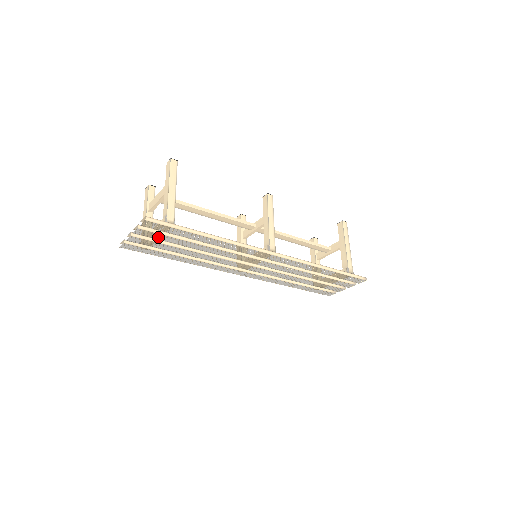
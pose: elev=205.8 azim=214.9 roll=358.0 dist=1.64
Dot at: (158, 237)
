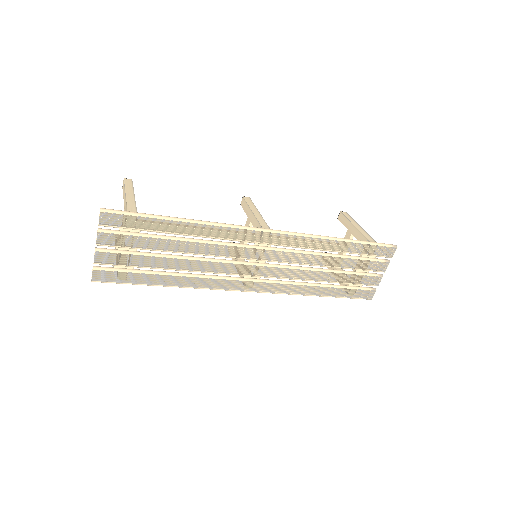
Dot at: (127, 242)
